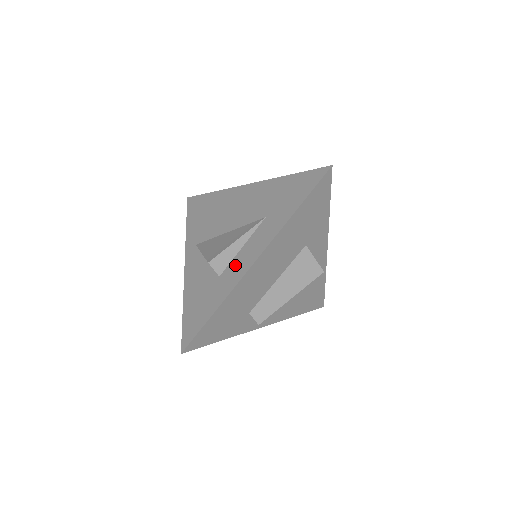
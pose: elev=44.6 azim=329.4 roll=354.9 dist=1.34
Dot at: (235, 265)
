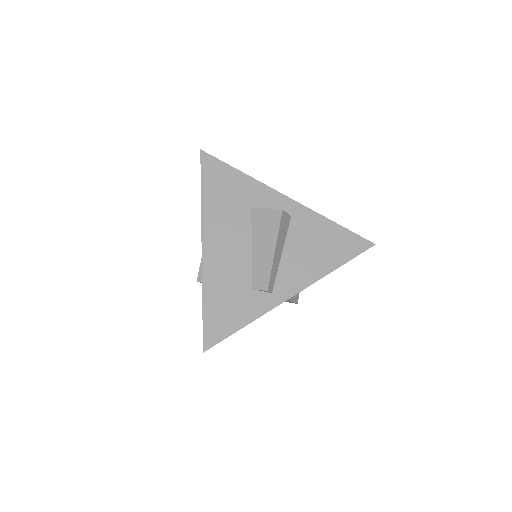
Dot at: occluded
